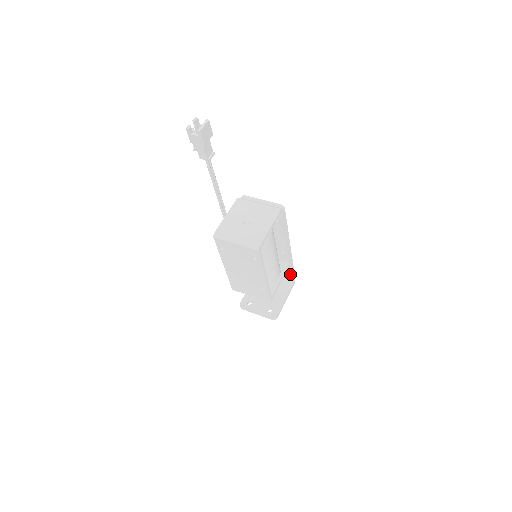
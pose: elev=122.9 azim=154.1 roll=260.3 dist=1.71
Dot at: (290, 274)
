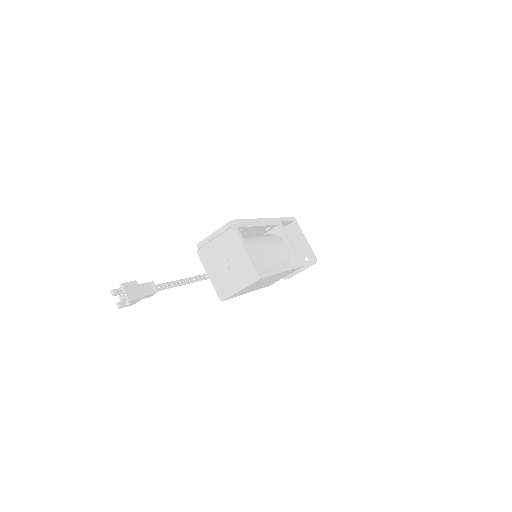
Dot at: (287, 222)
